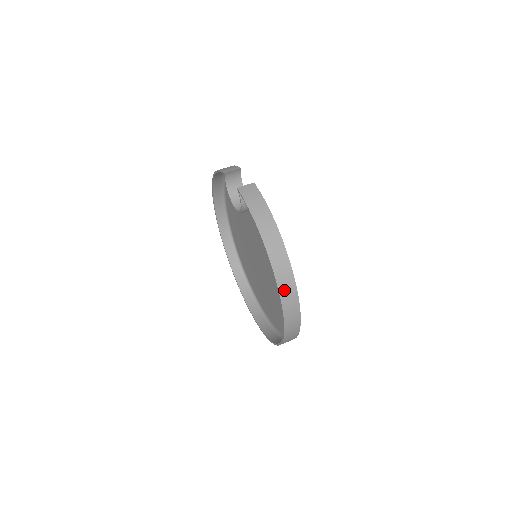
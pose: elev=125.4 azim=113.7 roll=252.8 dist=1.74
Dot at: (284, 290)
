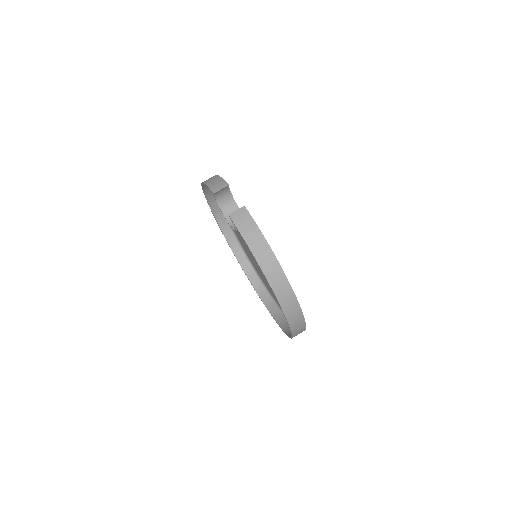
Dot at: (287, 308)
